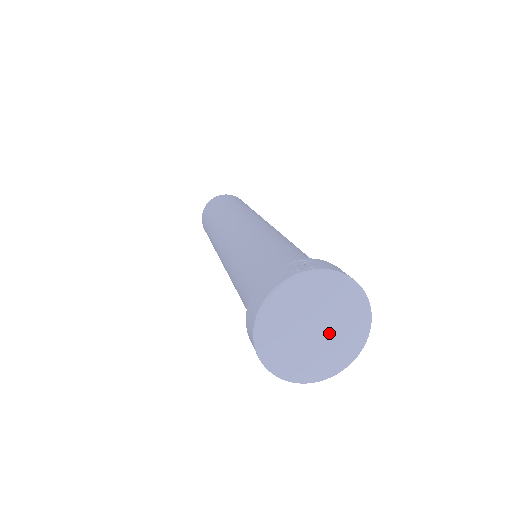
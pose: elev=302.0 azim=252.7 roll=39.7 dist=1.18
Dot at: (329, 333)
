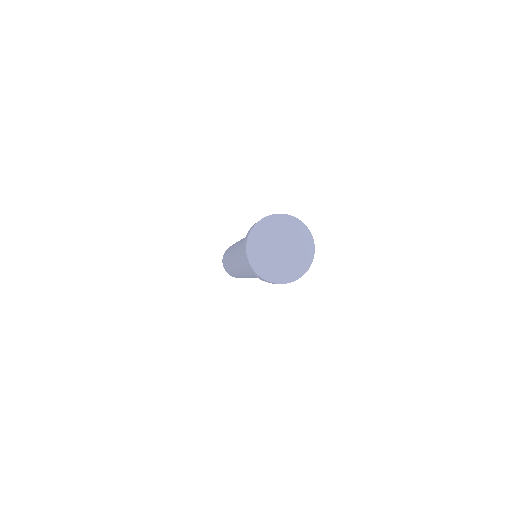
Dot at: (289, 252)
